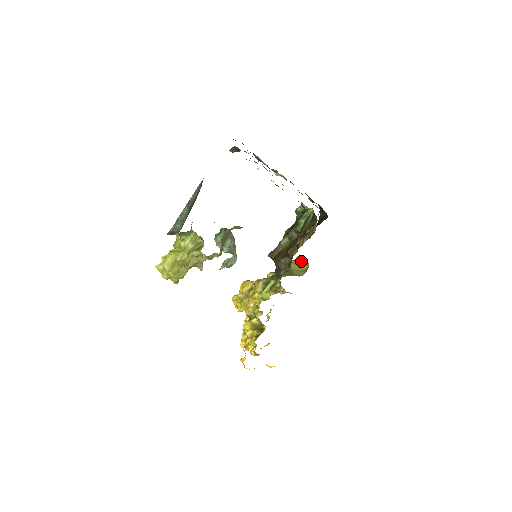
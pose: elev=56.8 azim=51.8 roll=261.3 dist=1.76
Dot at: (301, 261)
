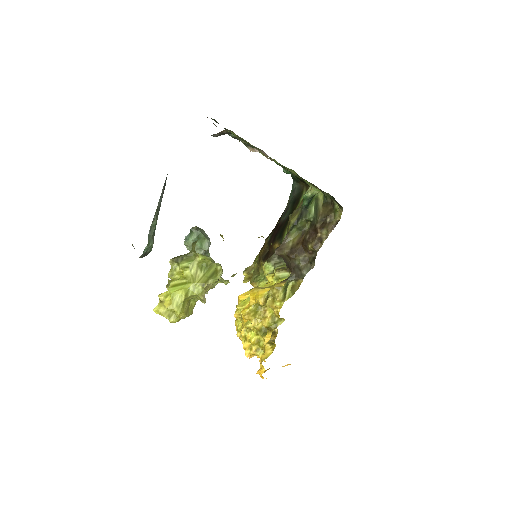
Dot at: occluded
